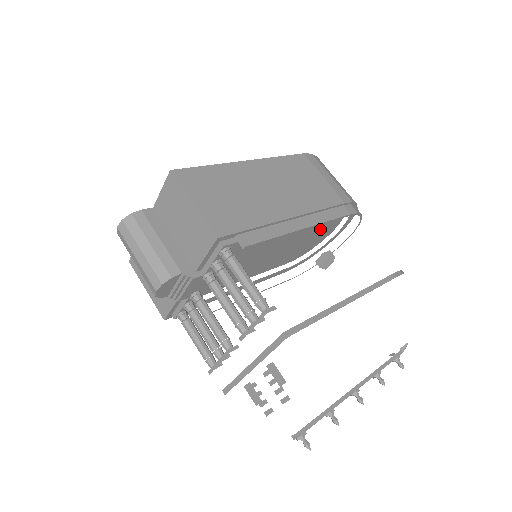
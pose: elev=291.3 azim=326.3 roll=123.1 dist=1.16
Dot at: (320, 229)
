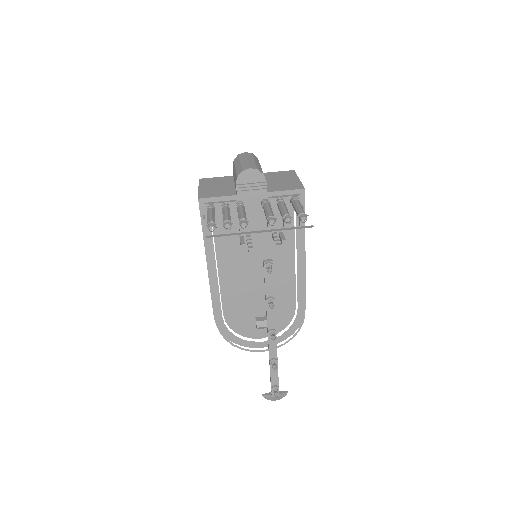
Dot at: occluded
